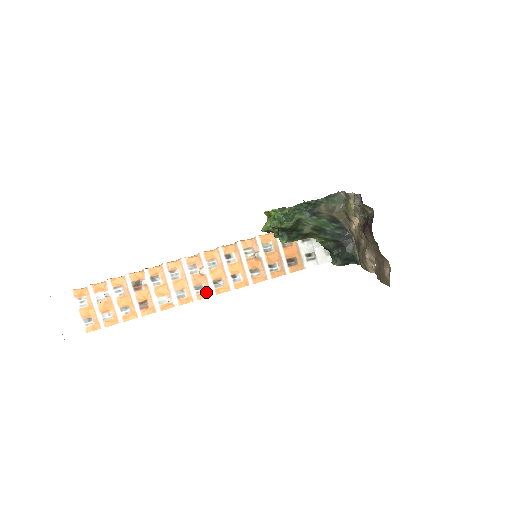
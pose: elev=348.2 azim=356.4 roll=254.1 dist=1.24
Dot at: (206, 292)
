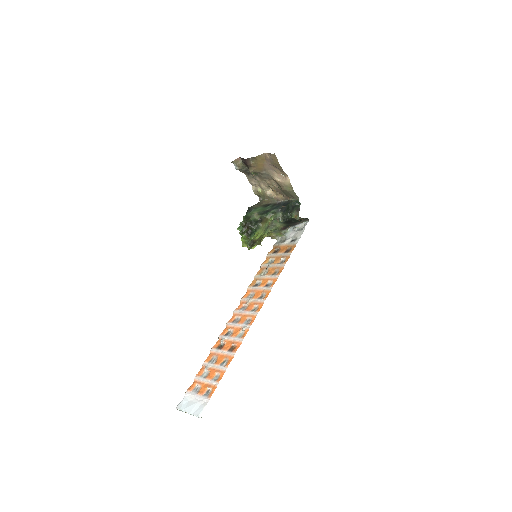
Dot at: (259, 305)
